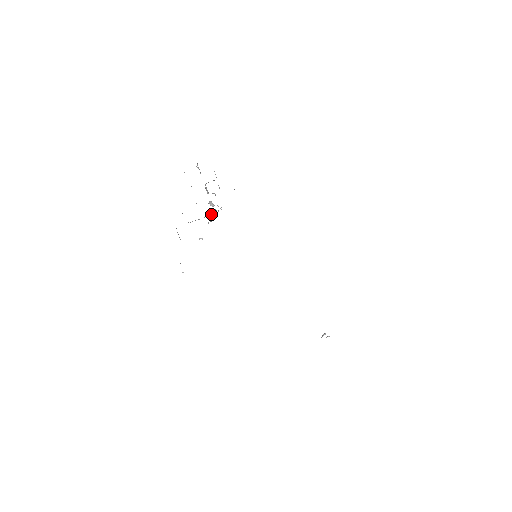
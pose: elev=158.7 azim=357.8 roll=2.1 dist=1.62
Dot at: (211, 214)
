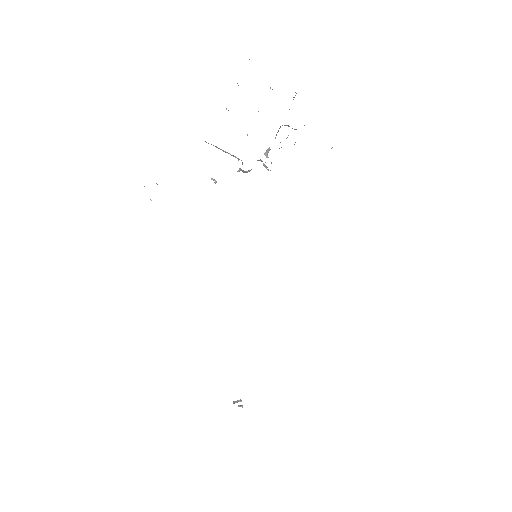
Dot at: occluded
